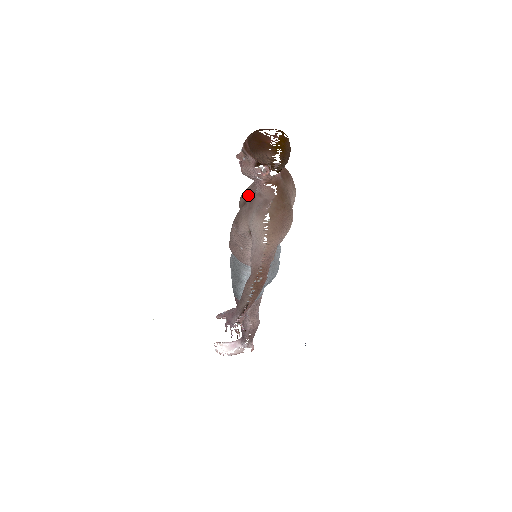
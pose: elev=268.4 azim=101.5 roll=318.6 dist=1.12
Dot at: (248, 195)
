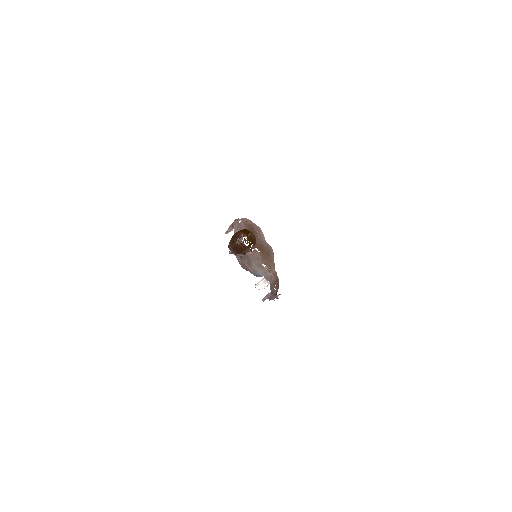
Dot at: occluded
